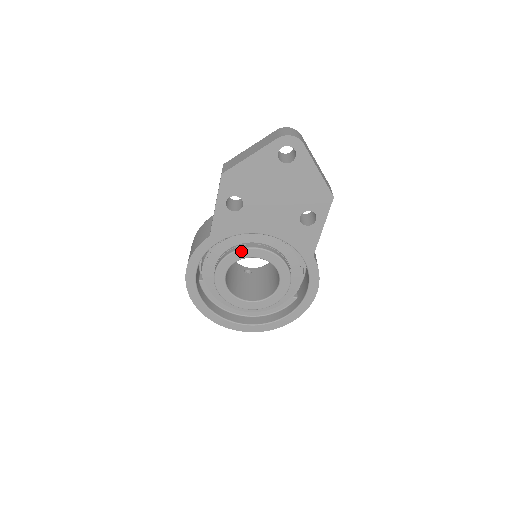
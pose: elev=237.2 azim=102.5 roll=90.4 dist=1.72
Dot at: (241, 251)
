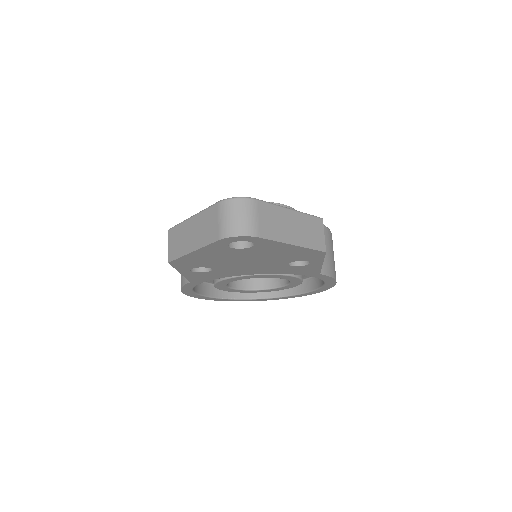
Dot at: (233, 278)
